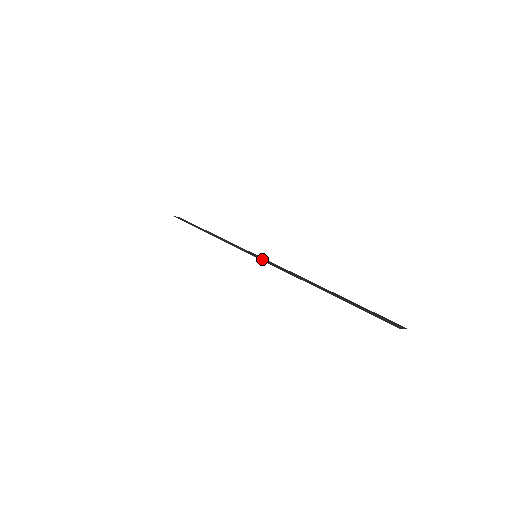
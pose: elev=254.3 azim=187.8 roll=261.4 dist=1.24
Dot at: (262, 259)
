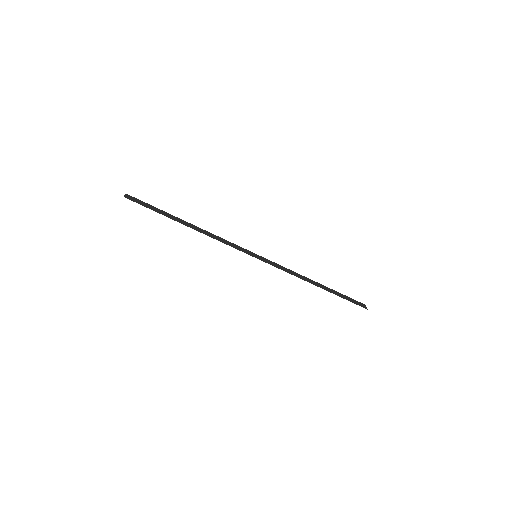
Dot at: (264, 260)
